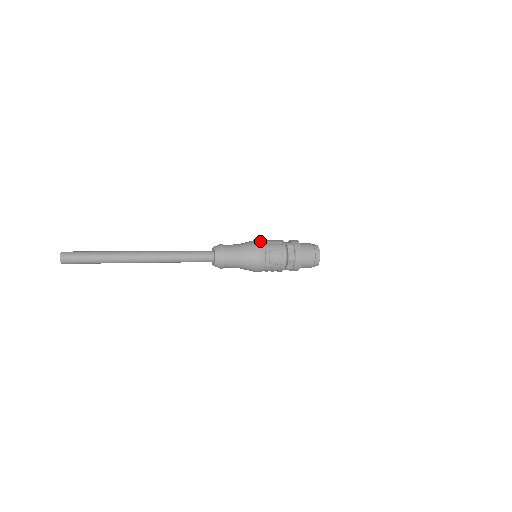
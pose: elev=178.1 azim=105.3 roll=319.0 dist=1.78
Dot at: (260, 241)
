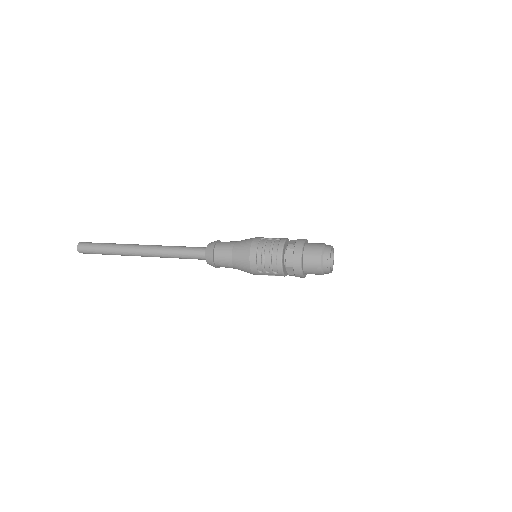
Dot at: occluded
